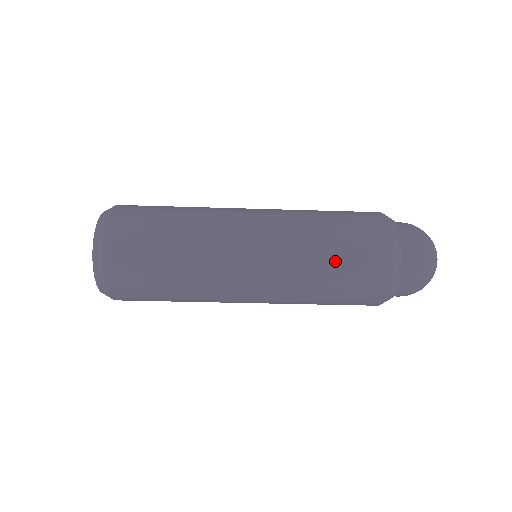
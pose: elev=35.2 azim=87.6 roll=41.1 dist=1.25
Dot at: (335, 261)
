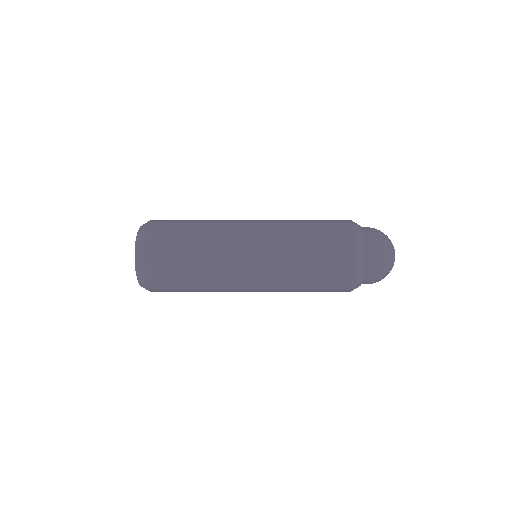
Dot at: (311, 287)
